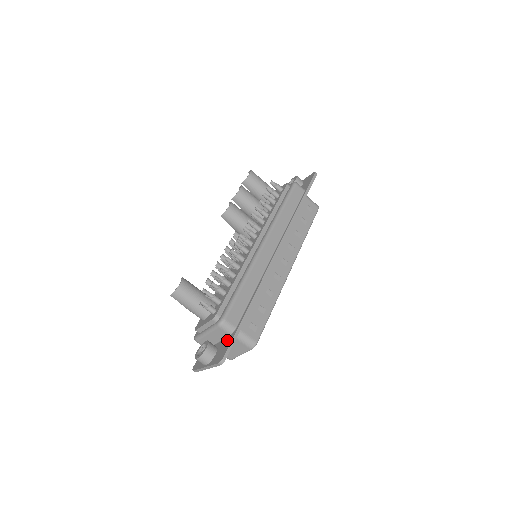
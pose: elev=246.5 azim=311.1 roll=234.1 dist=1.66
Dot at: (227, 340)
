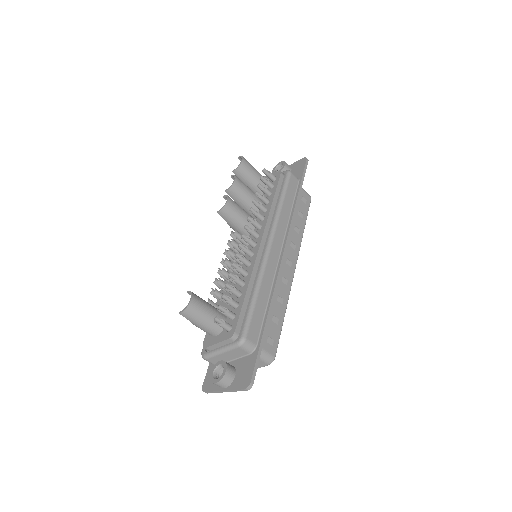
Dot at: (248, 360)
